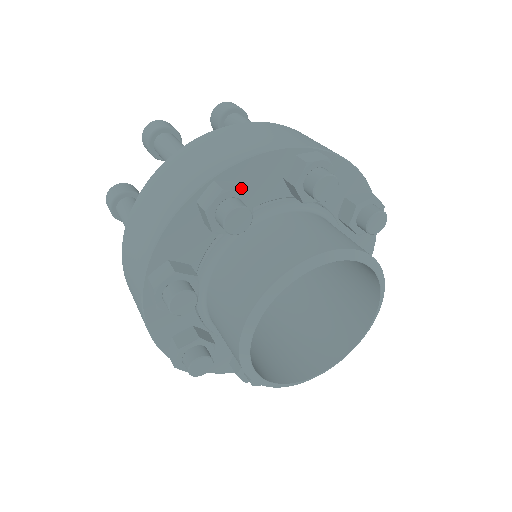
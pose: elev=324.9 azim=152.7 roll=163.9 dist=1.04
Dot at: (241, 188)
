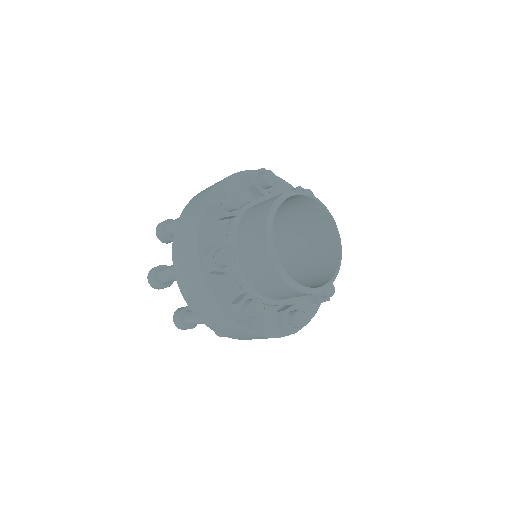
Dot at: occluded
